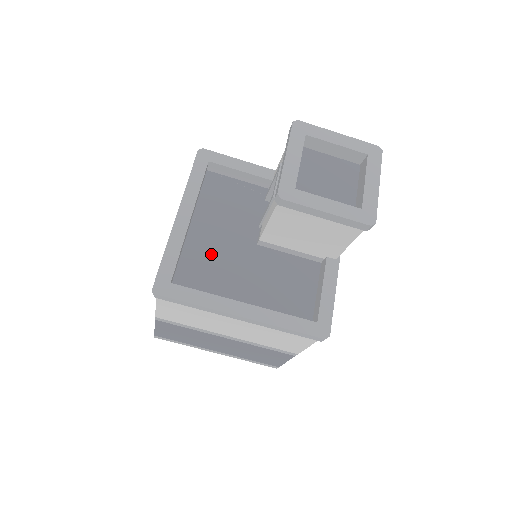
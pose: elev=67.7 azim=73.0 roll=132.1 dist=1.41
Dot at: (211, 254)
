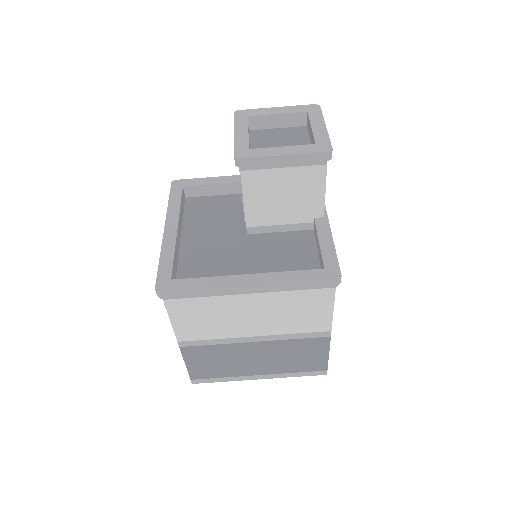
Dot at: (206, 254)
